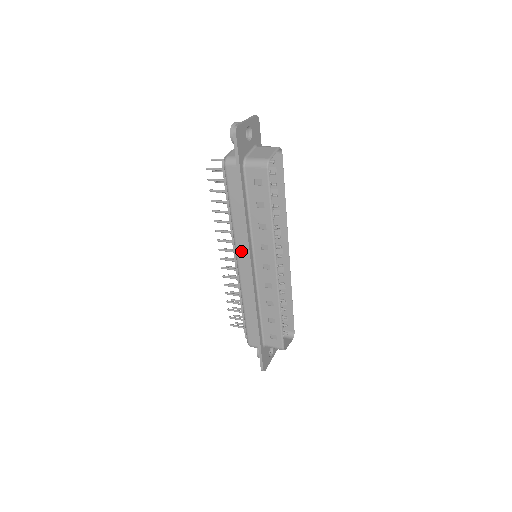
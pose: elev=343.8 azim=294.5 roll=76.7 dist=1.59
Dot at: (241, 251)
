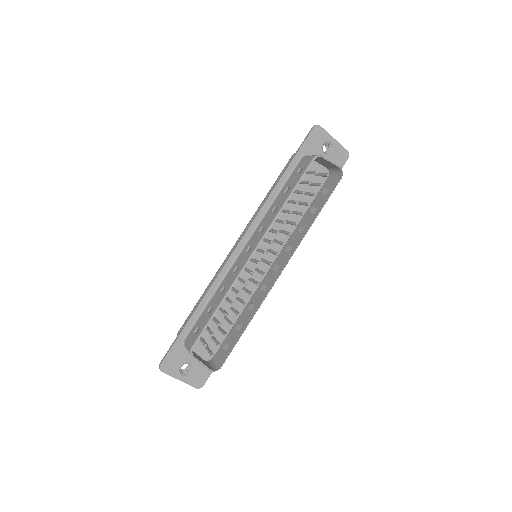
Dot at: occluded
